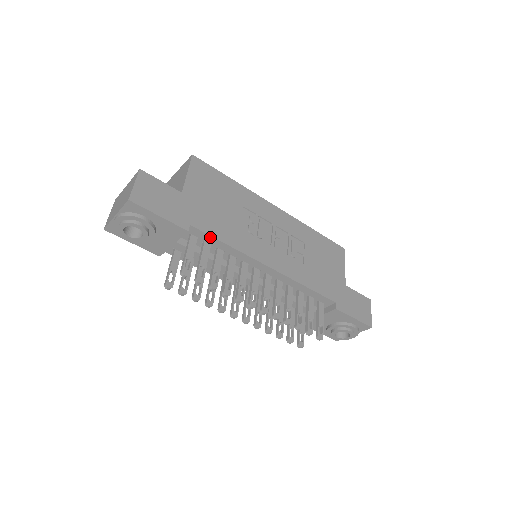
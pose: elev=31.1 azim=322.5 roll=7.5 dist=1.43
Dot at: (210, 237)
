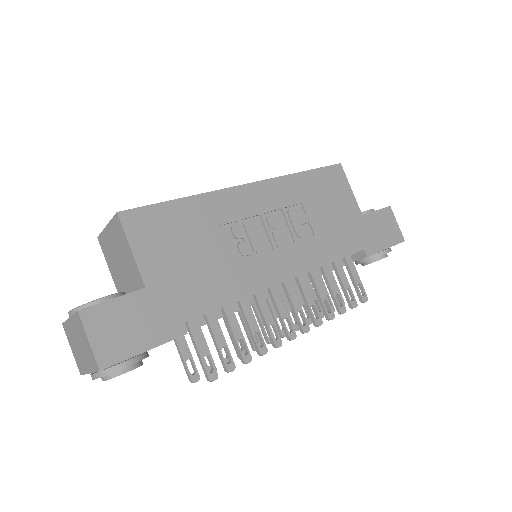
Dot at: (211, 311)
